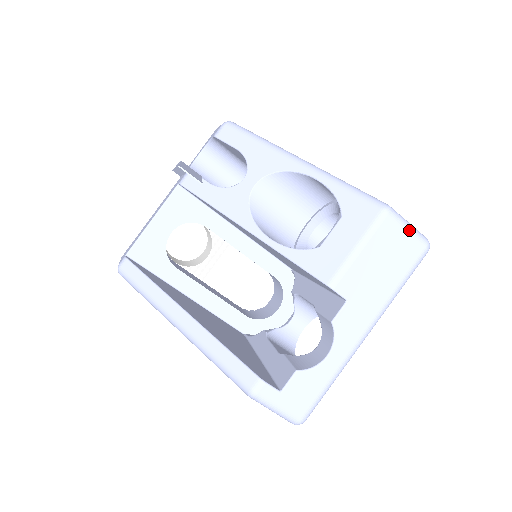
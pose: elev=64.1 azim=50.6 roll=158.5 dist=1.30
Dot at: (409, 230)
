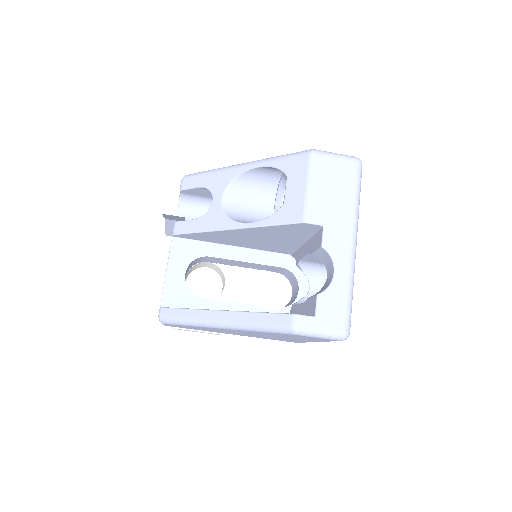
Dot at: (337, 157)
